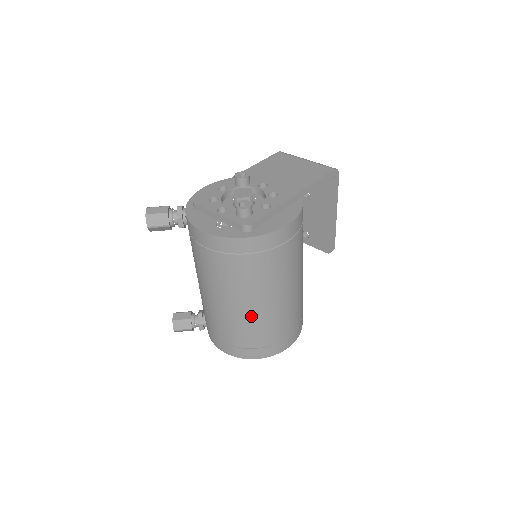
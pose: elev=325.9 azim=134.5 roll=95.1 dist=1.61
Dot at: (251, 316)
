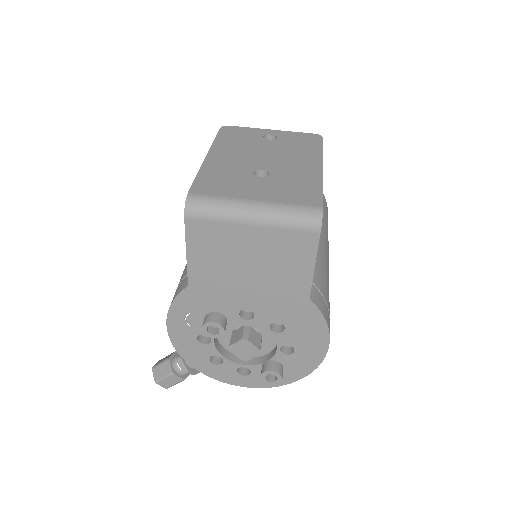
Dot at: occluded
